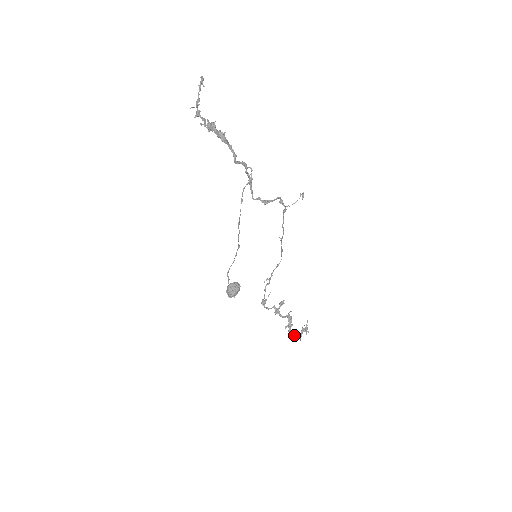
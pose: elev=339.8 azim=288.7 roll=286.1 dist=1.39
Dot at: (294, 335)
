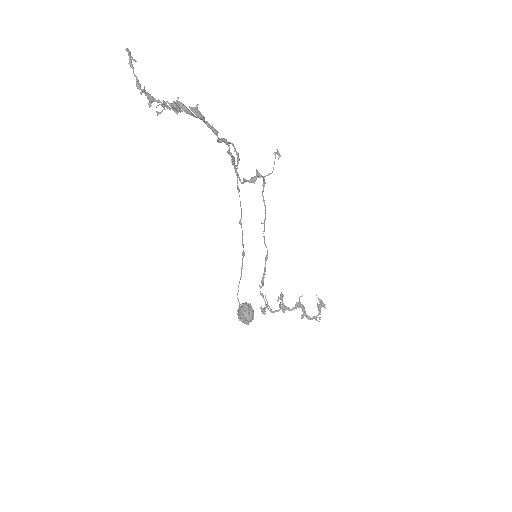
Dot at: (314, 318)
